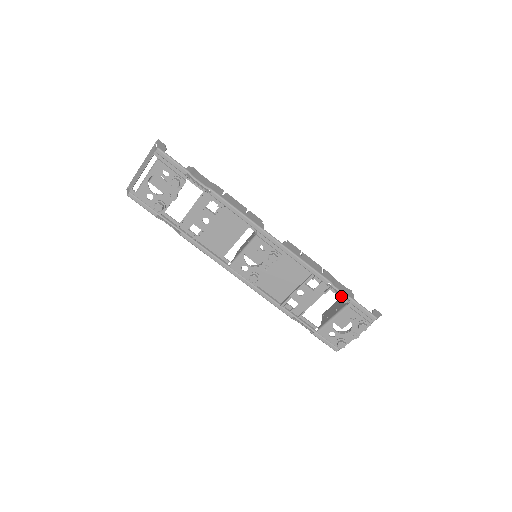
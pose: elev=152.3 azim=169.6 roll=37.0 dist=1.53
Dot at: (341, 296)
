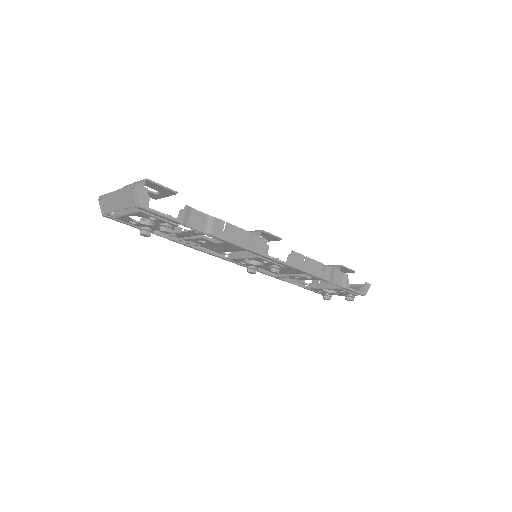
Dot at: occluded
